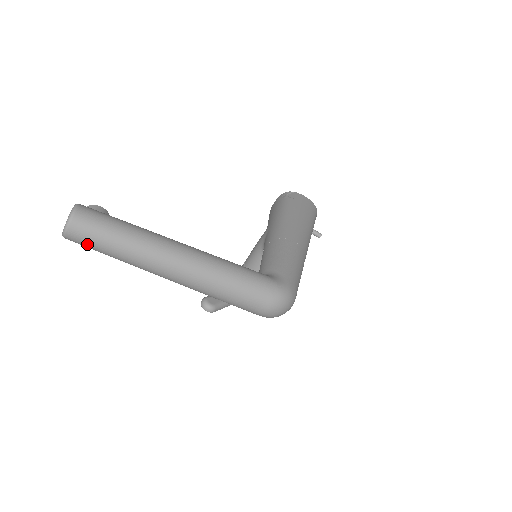
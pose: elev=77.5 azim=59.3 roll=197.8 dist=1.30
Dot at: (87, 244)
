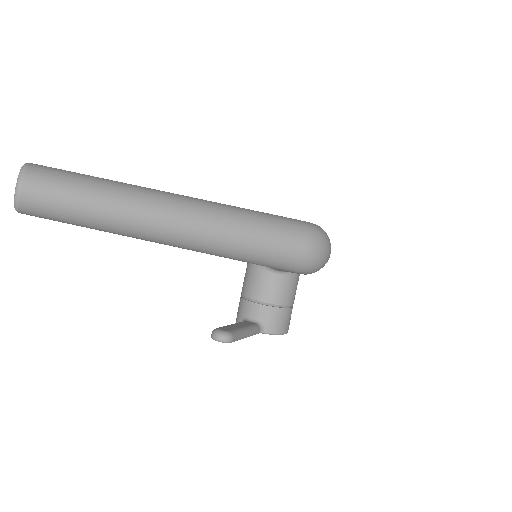
Dot at: (53, 204)
